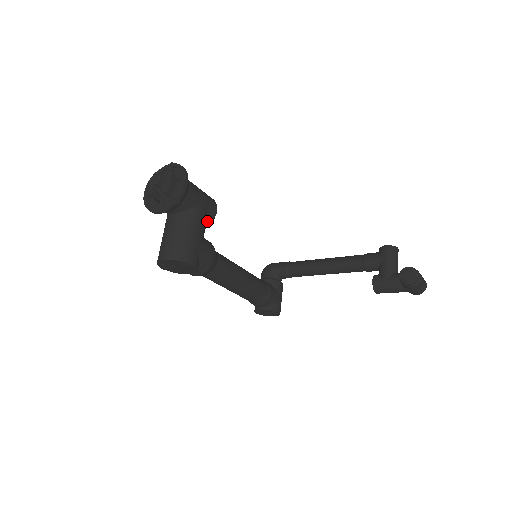
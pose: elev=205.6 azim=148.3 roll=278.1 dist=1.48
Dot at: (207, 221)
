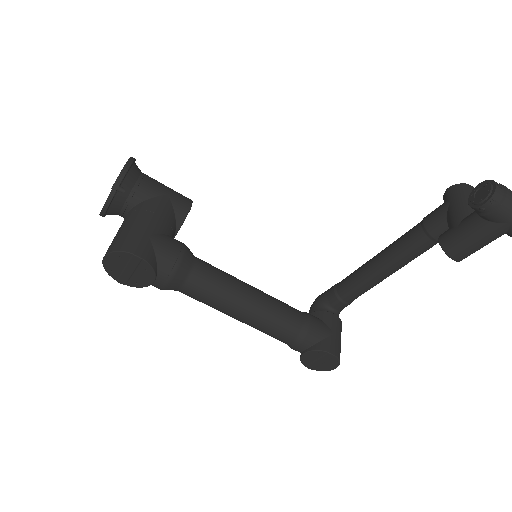
Dot at: (176, 218)
